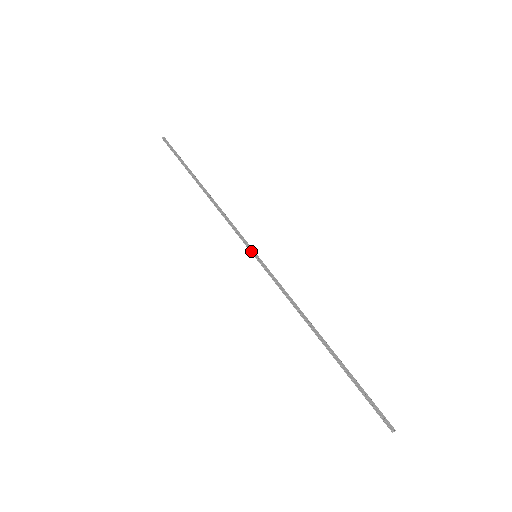
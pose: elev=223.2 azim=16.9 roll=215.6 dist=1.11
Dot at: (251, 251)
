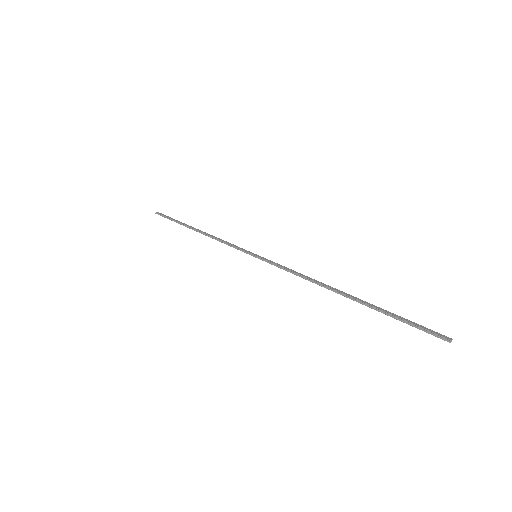
Dot at: (250, 254)
